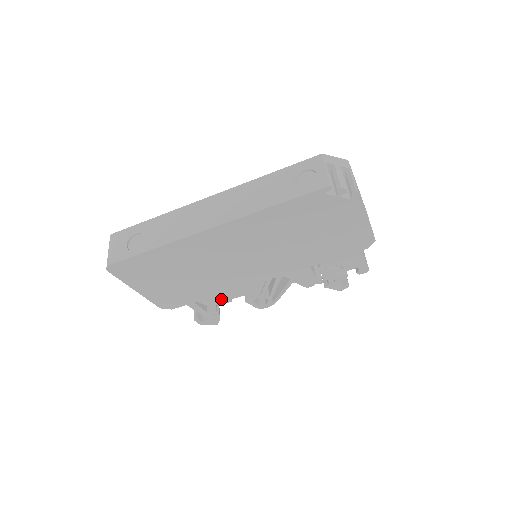
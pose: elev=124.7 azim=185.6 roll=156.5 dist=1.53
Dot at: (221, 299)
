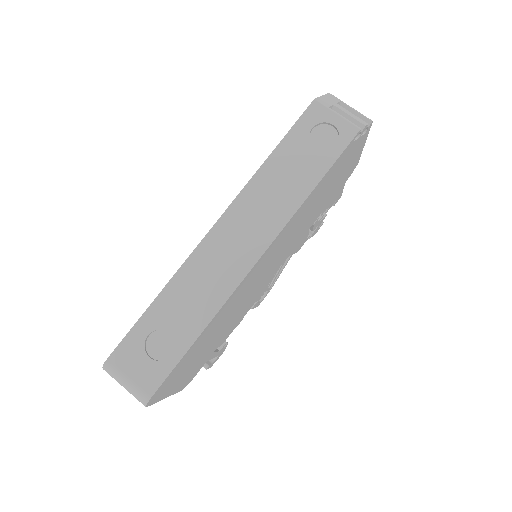
Dot at: (235, 326)
